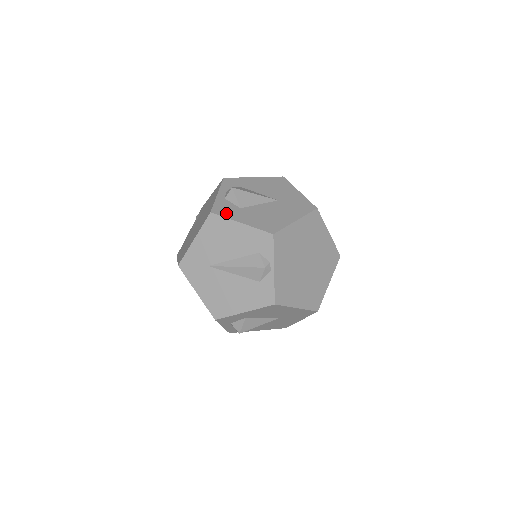
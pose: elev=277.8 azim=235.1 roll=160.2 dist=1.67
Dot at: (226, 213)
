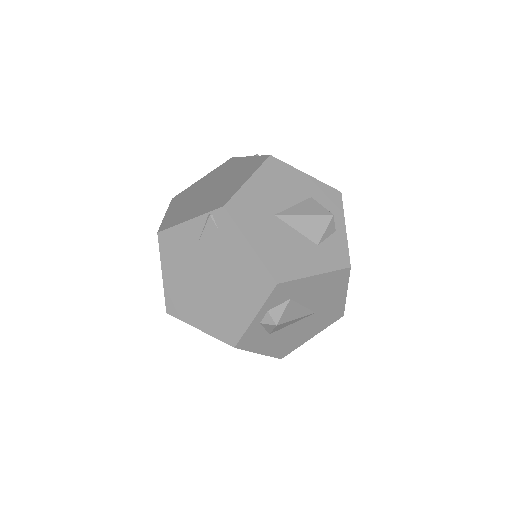
Dot at: (251, 346)
